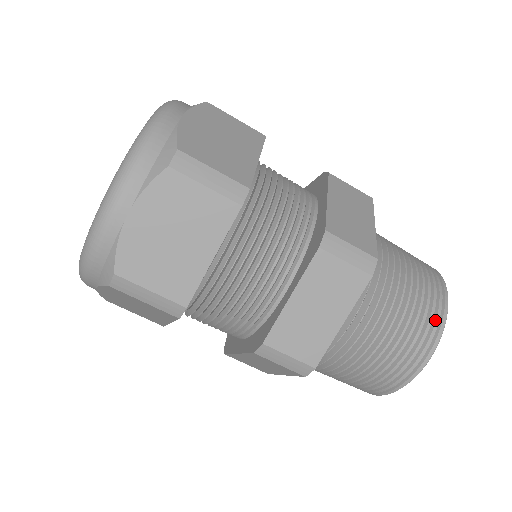
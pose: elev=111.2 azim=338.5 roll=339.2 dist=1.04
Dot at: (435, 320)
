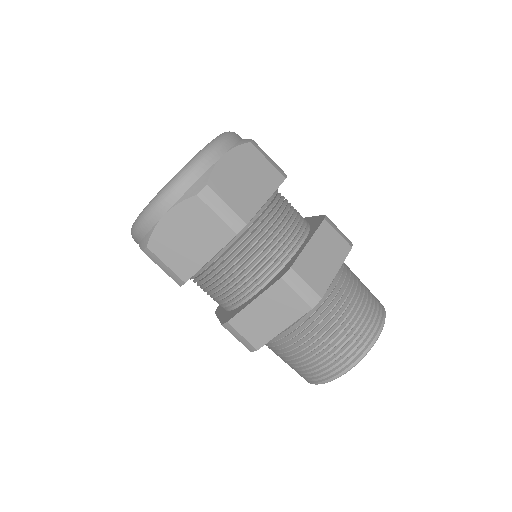
Dot at: (357, 351)
